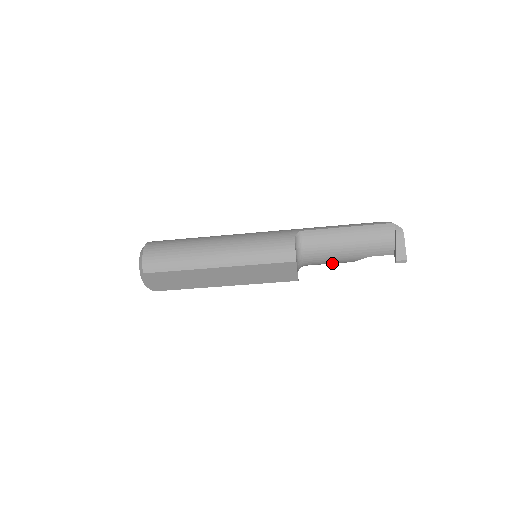
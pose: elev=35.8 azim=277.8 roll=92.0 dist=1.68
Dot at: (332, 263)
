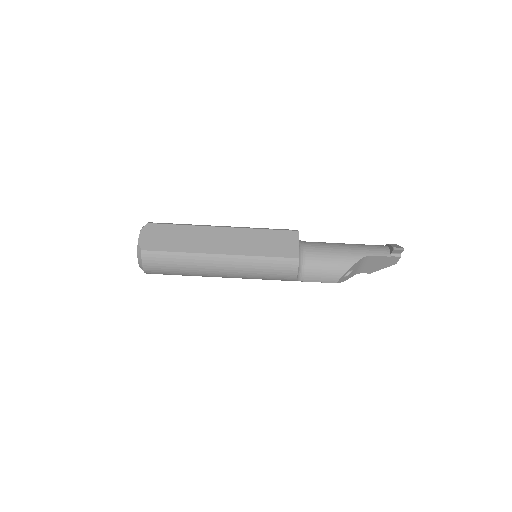
Dot at: (332, 265)
